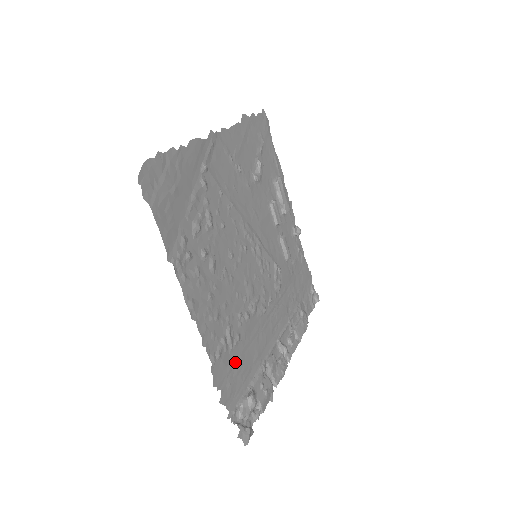
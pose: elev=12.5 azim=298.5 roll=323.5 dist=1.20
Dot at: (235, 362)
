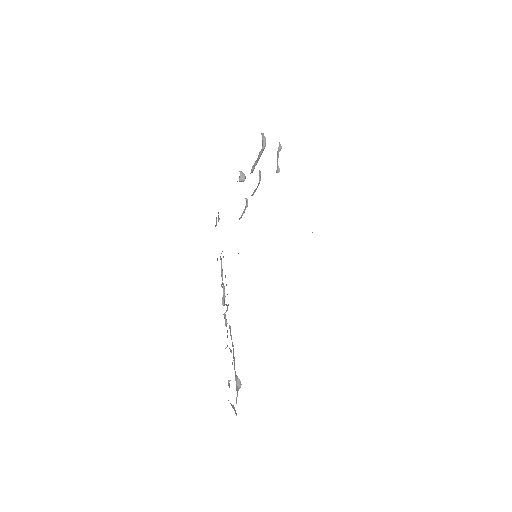
Dot at: occluded
